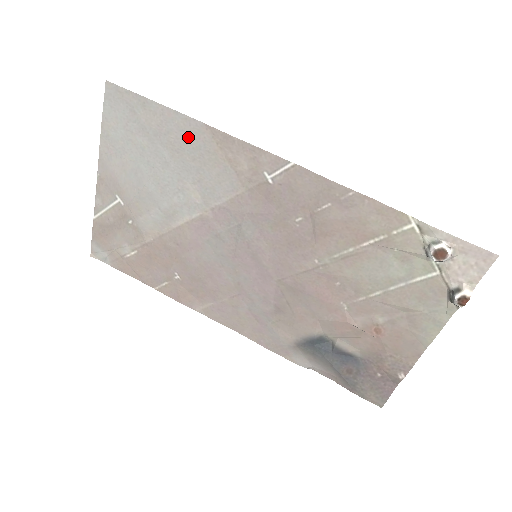
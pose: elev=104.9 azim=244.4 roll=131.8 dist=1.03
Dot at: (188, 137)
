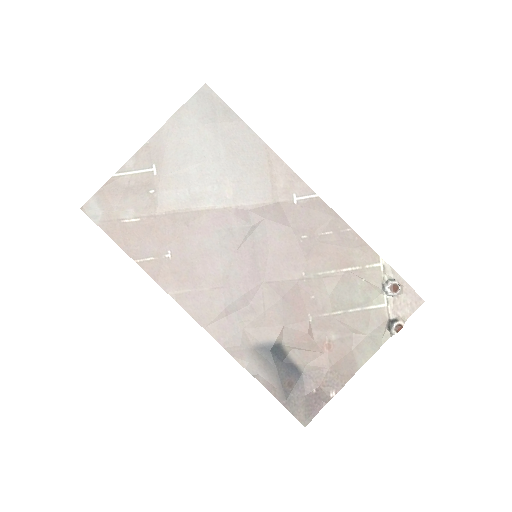
Dot at: (248, 148)
